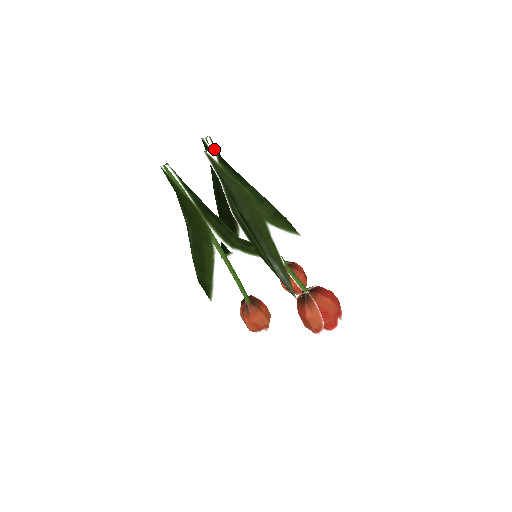
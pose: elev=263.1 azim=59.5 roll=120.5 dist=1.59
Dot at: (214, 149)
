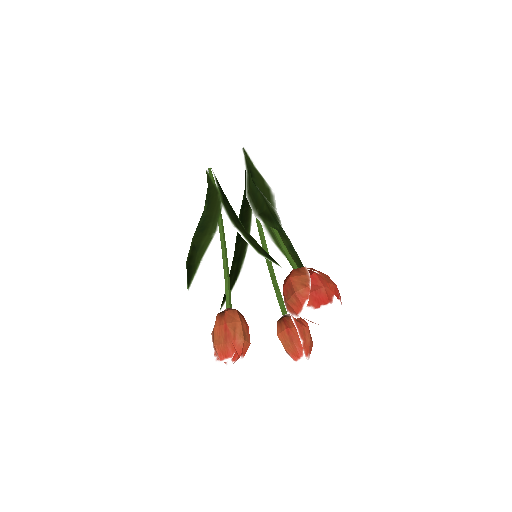
Dot at: occluded
